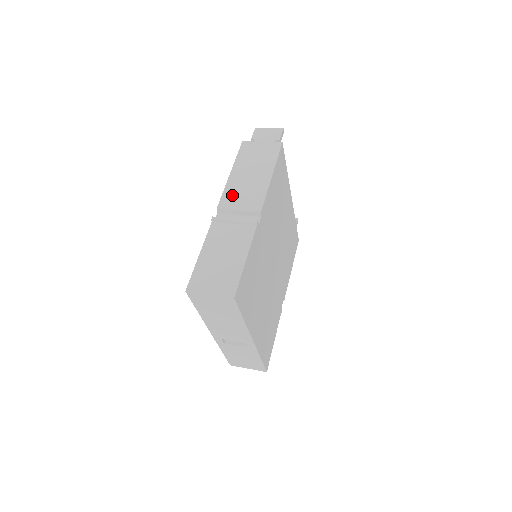
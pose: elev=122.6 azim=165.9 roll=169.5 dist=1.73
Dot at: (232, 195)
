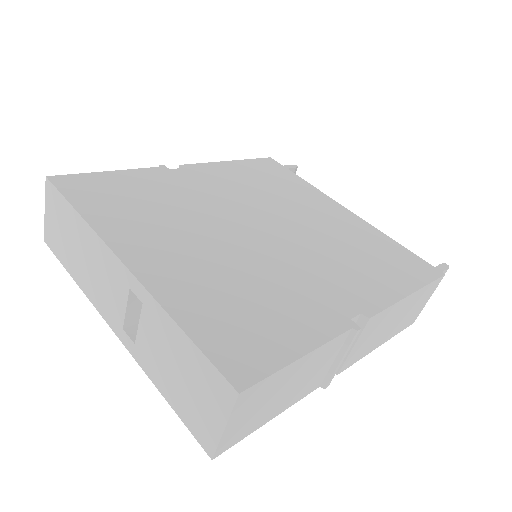
Dot at: occluded
